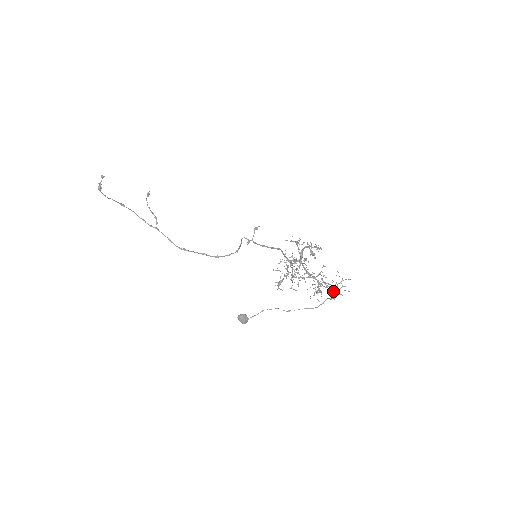
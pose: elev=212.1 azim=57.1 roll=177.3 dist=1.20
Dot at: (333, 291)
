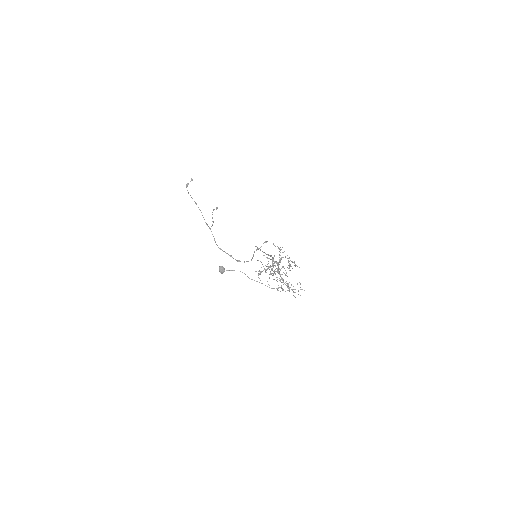
Dot at: (288, 288)
